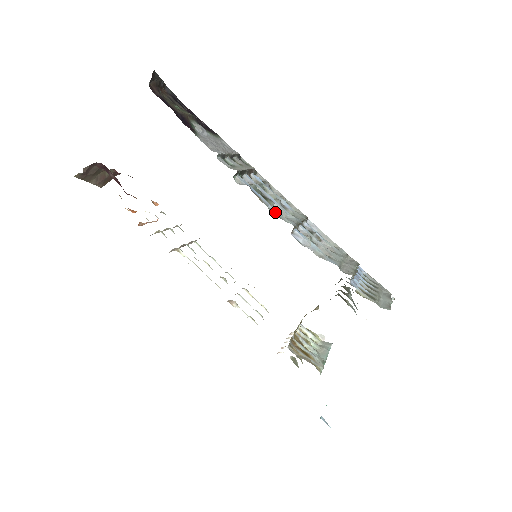
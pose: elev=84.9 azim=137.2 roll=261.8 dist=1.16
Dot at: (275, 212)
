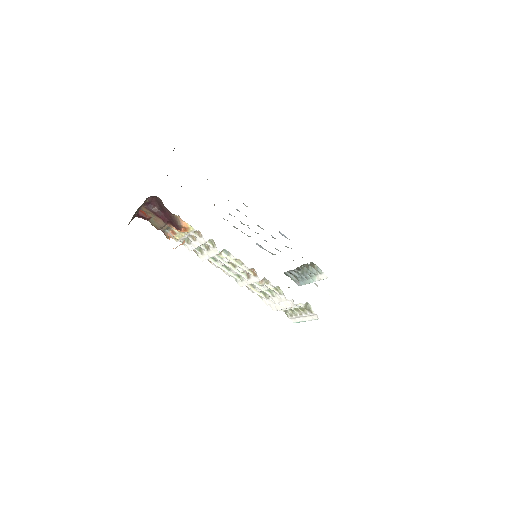
Dot at: occluded
